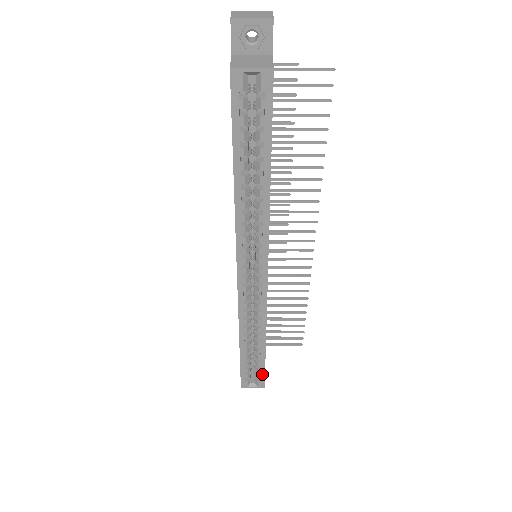
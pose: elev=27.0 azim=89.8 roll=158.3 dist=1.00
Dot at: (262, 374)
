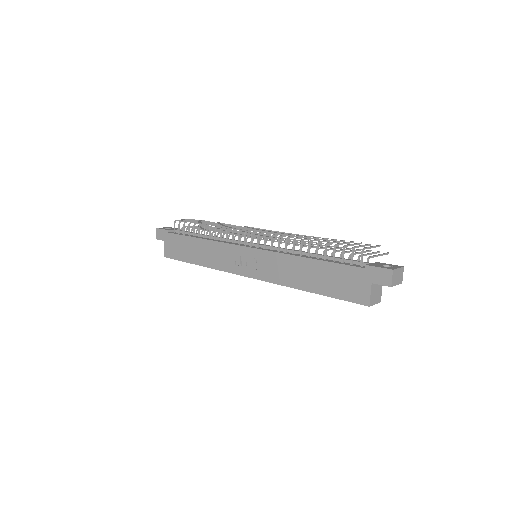
Dot at: occluded
